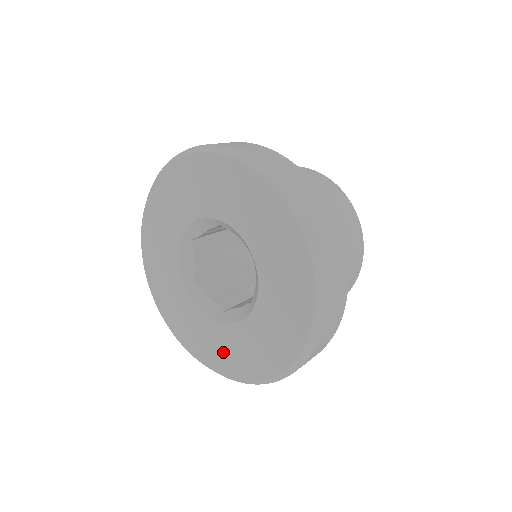
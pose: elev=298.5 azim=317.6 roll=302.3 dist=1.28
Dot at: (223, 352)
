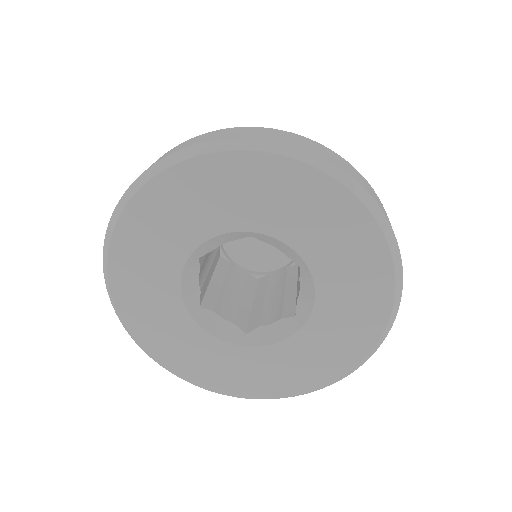
Dot at: (253, 376)
